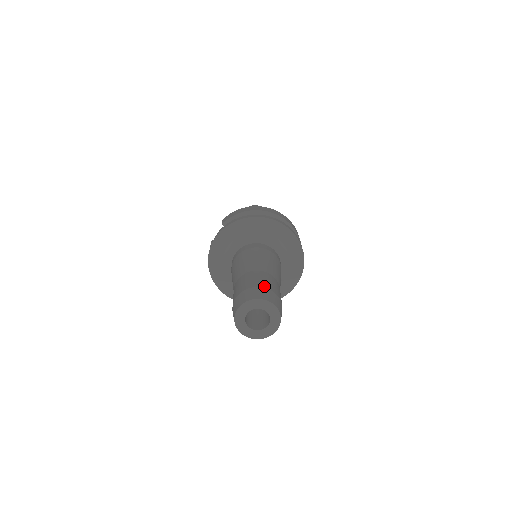
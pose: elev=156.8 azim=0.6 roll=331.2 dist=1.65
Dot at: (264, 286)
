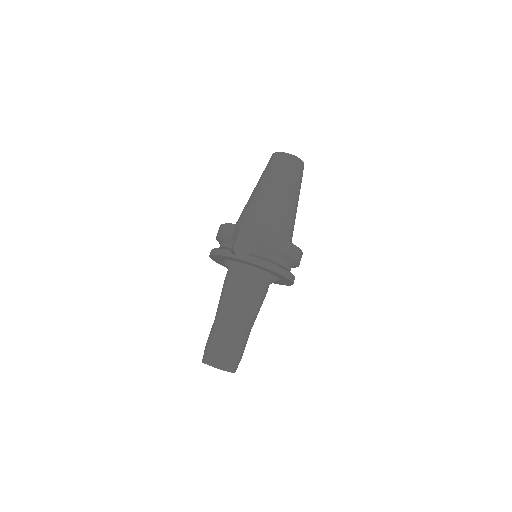
Dot at: (239, 356)
